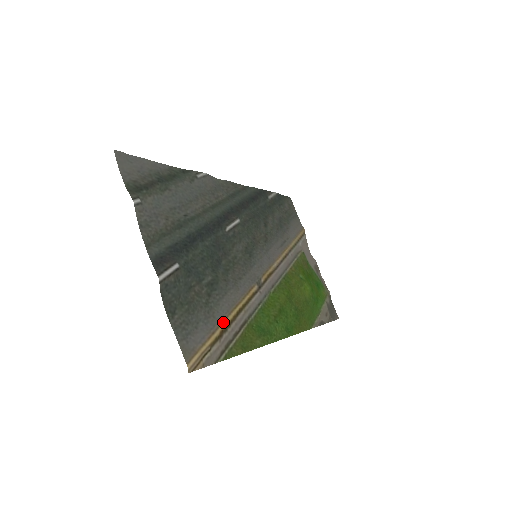
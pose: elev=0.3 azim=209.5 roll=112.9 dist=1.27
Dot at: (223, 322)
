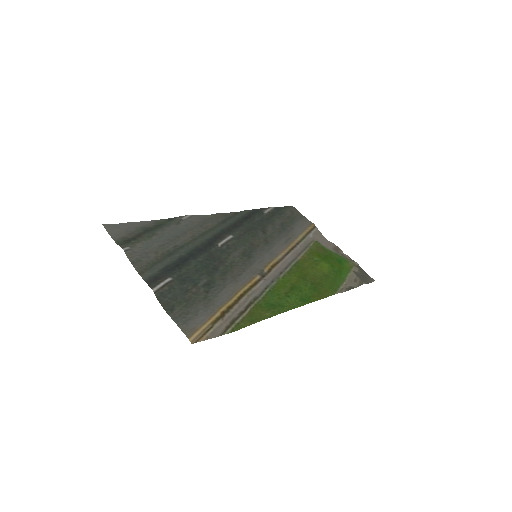
Dot at: (223, 306)
